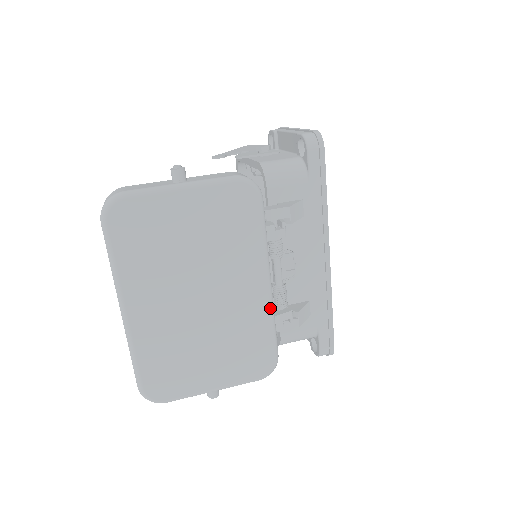
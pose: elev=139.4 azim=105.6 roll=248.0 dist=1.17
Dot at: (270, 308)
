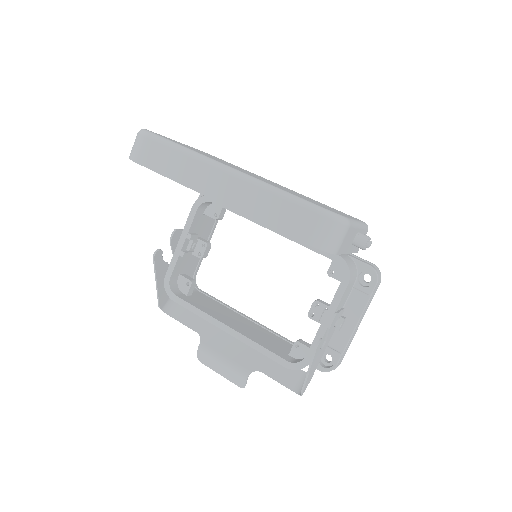
Dot at: occluded
